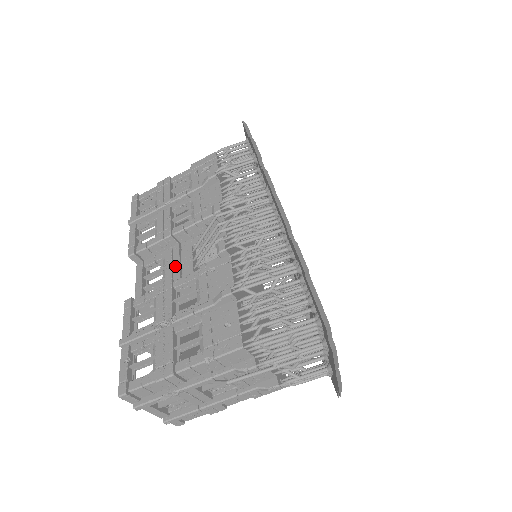
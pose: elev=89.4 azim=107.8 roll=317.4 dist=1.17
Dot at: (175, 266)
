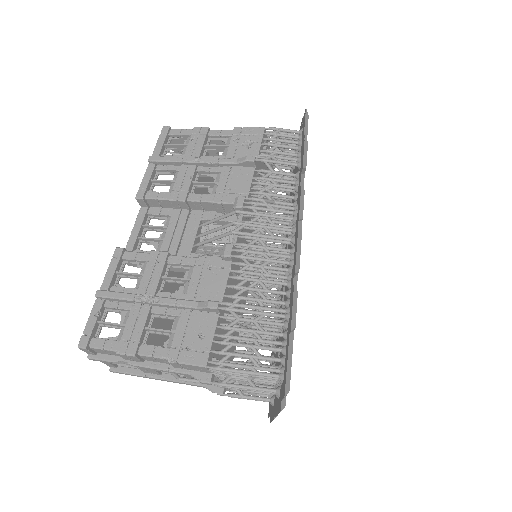
Dot at: (177, 233)
